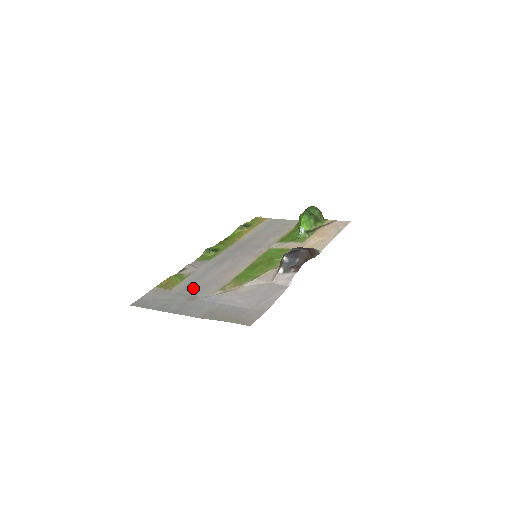
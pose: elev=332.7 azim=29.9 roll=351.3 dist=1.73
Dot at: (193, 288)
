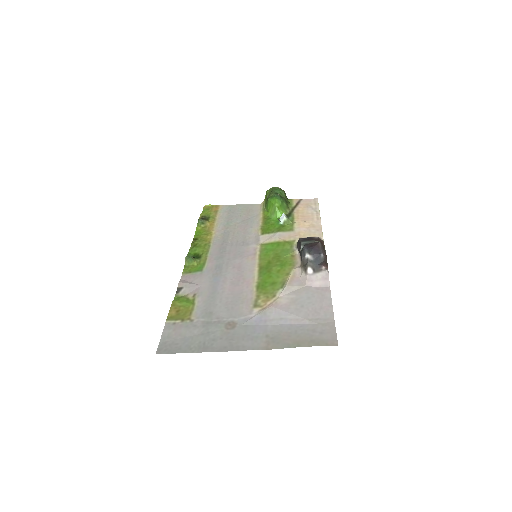
Dot at: (218, 312)
